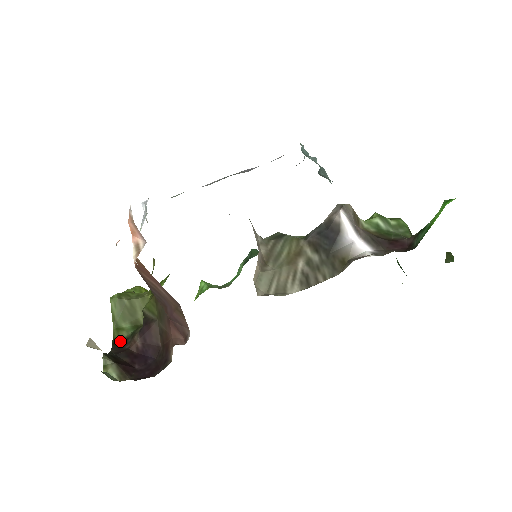
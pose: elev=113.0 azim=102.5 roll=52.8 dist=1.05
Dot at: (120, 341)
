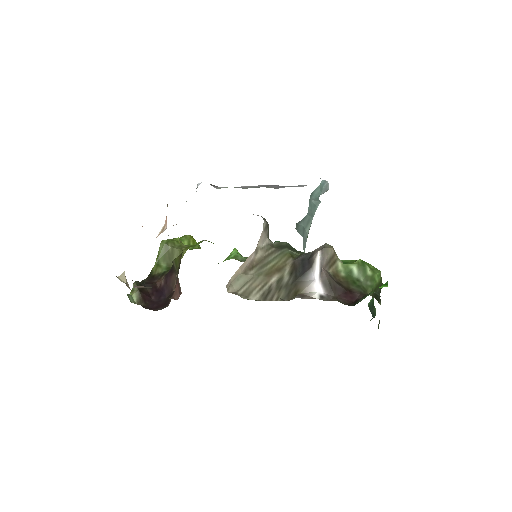
Dot at: (155, 274)
